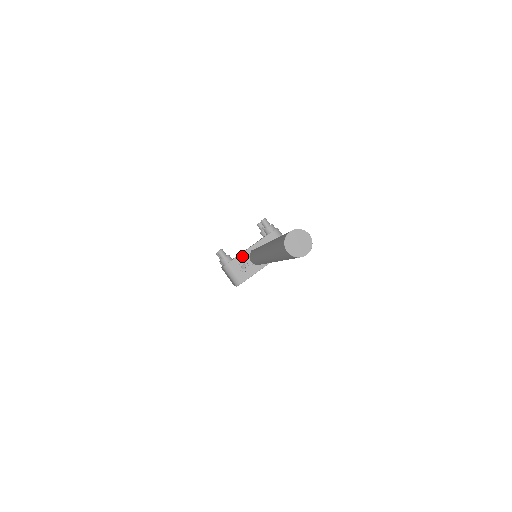
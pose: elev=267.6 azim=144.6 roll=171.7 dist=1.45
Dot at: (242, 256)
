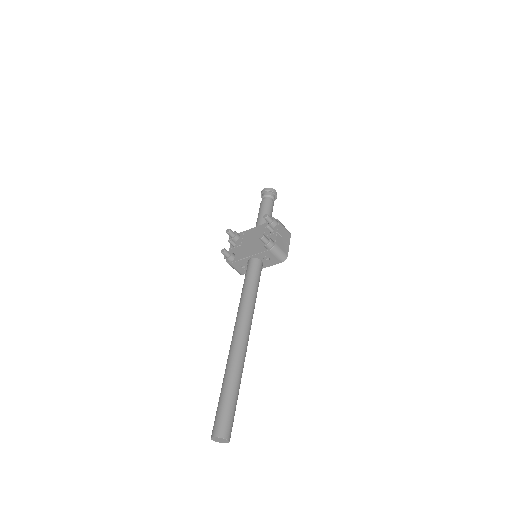
Dot at: (241, 261)
